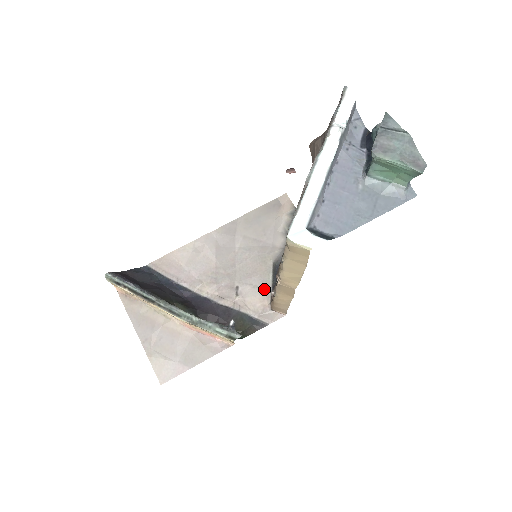
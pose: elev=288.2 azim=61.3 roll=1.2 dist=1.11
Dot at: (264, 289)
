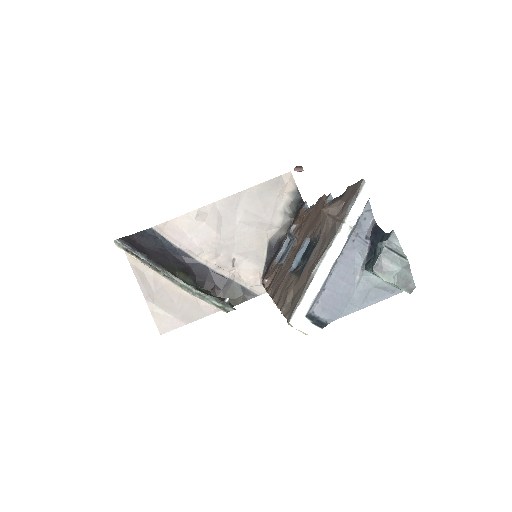
Dot at: (258, 264)
